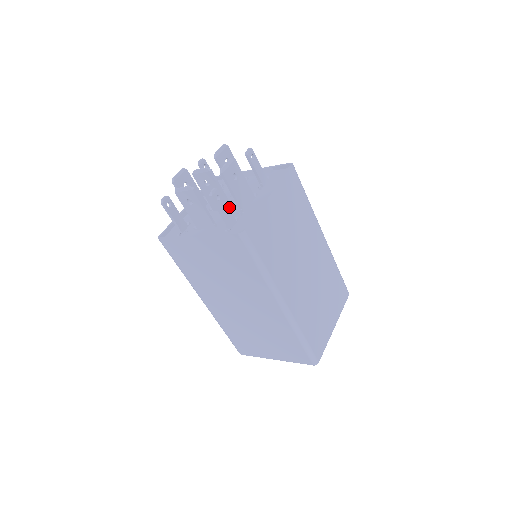
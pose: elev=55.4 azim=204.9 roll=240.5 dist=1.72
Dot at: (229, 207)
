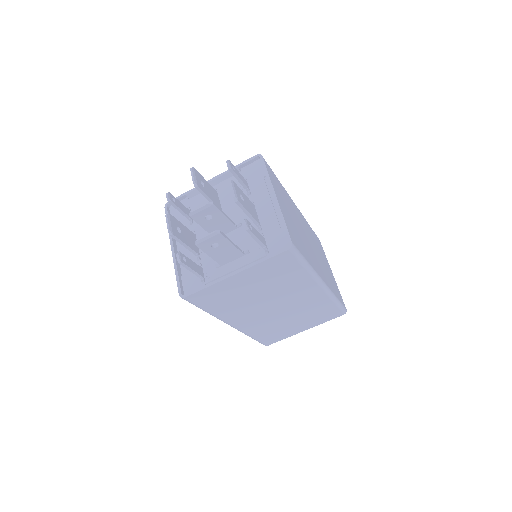
Dot at: (235, 228)
